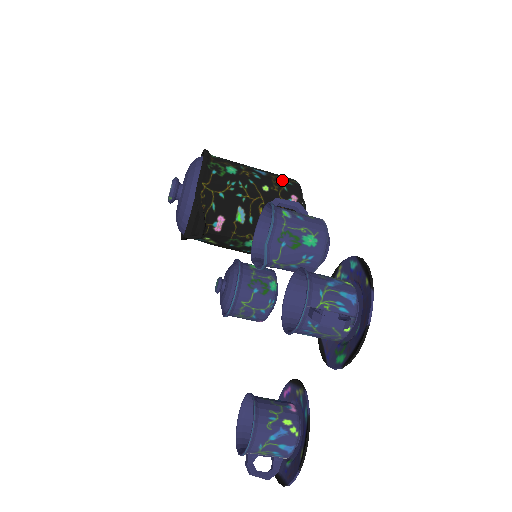
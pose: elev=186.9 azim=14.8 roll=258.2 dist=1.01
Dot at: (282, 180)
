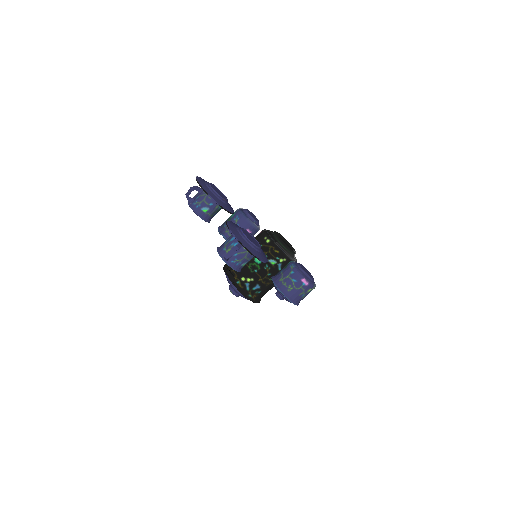
Dot at: occluded
